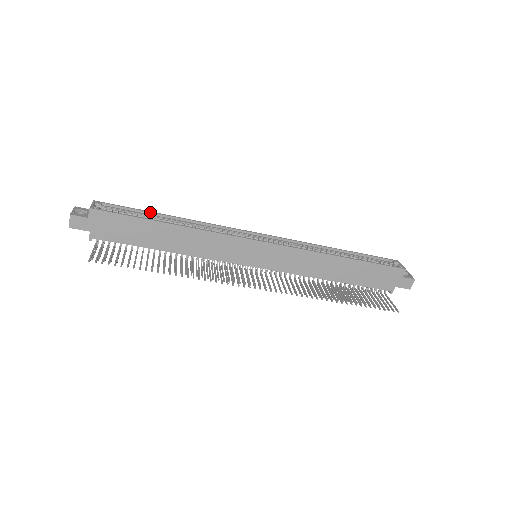
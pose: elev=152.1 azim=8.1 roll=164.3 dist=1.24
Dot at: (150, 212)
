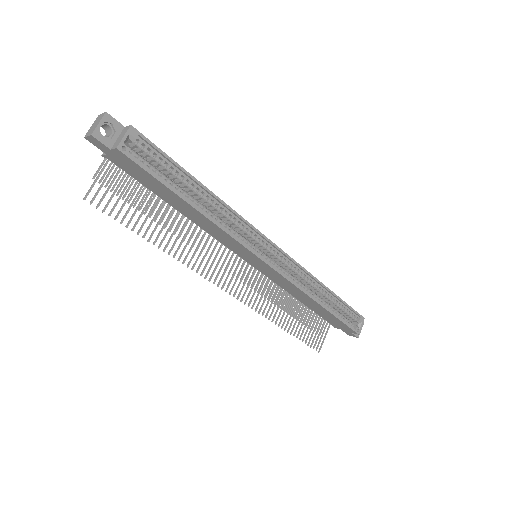
Dot at: (186, 173)
